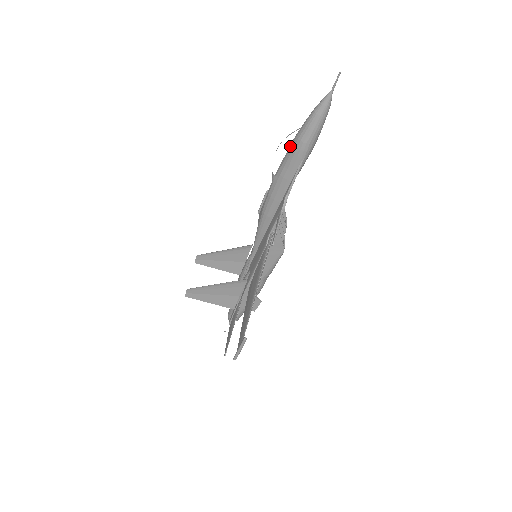
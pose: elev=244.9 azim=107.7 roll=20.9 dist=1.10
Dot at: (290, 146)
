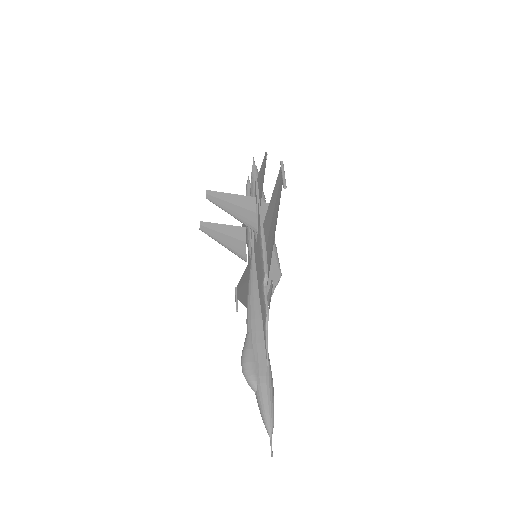
Dot at: (251, 375)
